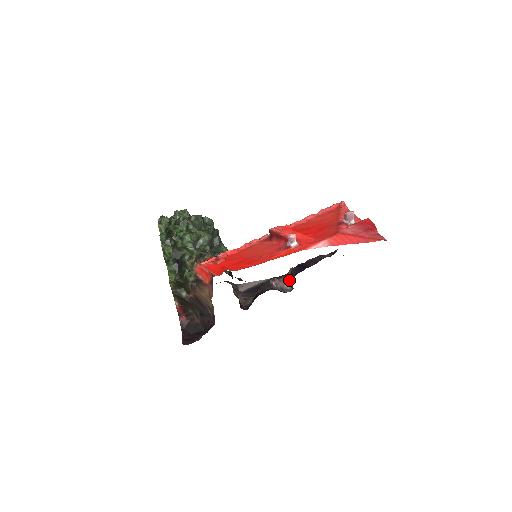
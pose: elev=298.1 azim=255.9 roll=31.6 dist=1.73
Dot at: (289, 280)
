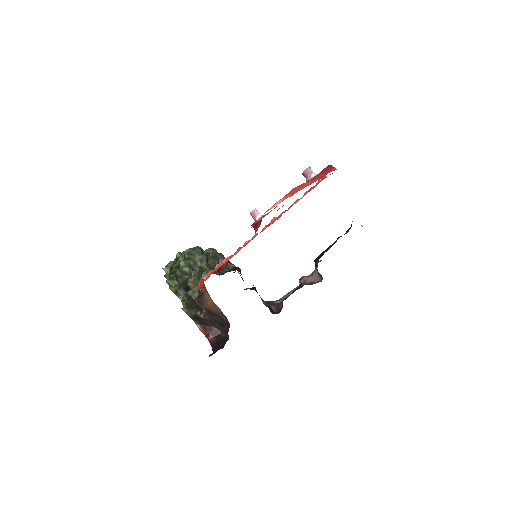
Dot at: (317, 272)
